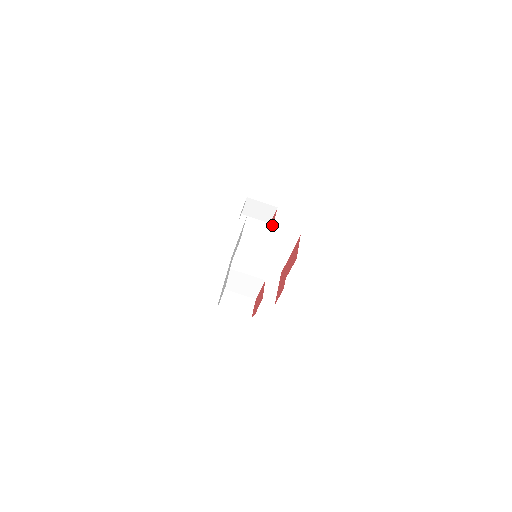
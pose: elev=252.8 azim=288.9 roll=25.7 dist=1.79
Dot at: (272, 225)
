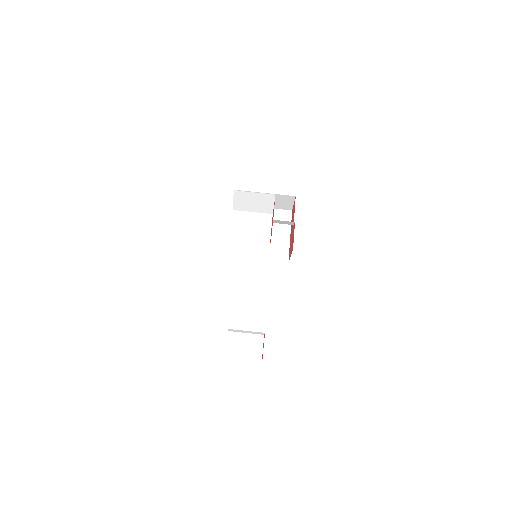
Dot at: occluded
